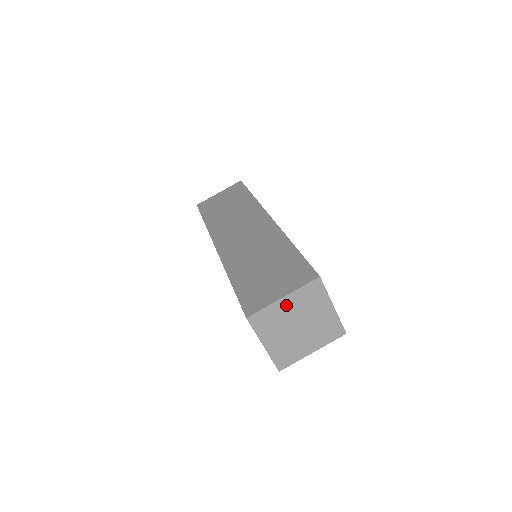
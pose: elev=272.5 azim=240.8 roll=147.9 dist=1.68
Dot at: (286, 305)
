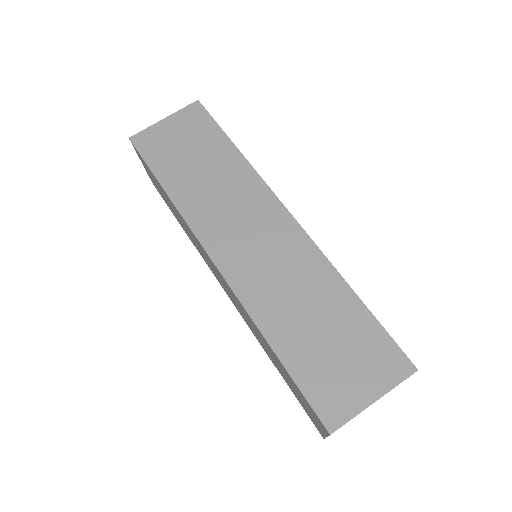
Dot at: occluded
